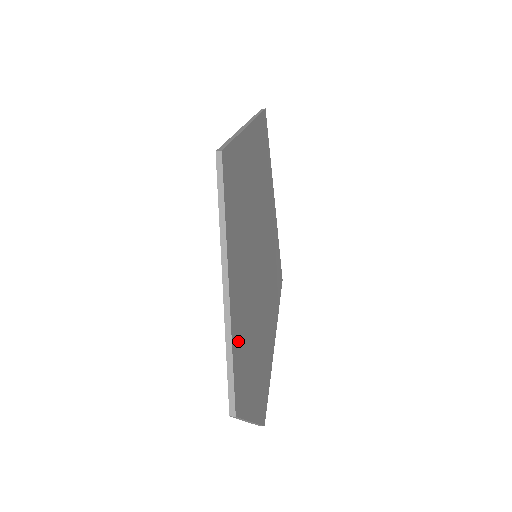
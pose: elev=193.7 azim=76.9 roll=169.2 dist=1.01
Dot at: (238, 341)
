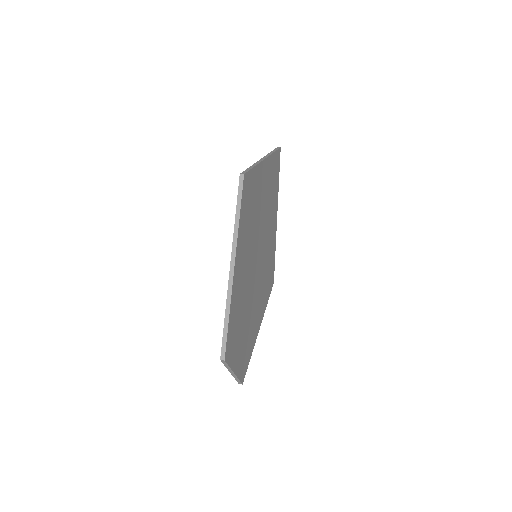
Dot at: (234, 309)
